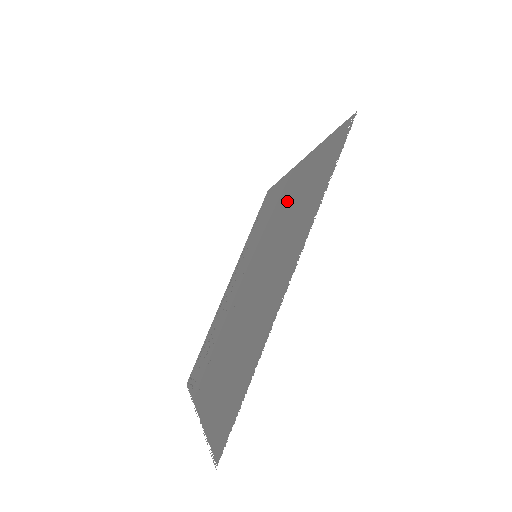
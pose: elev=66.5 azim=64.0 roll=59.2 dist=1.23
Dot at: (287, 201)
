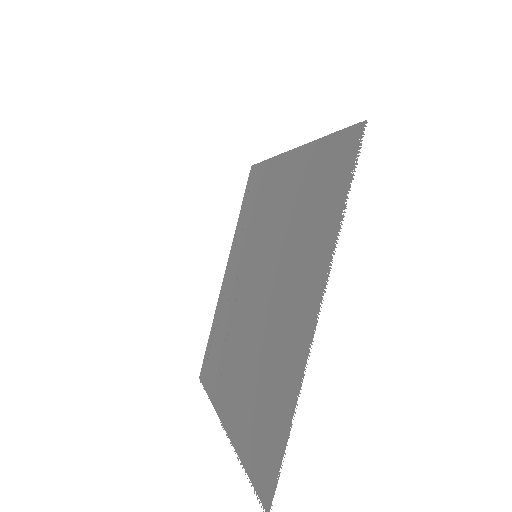
Dot at: (285, 201)
